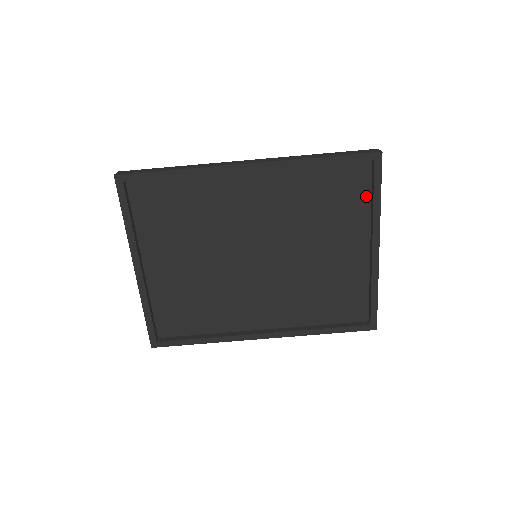
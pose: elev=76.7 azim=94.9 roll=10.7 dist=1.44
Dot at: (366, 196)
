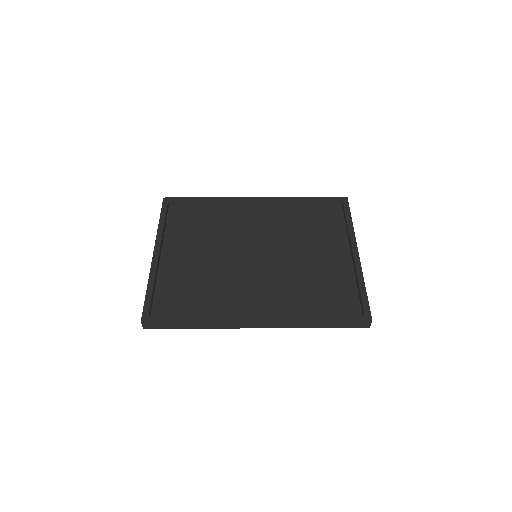
Dot at: (341, 224)
